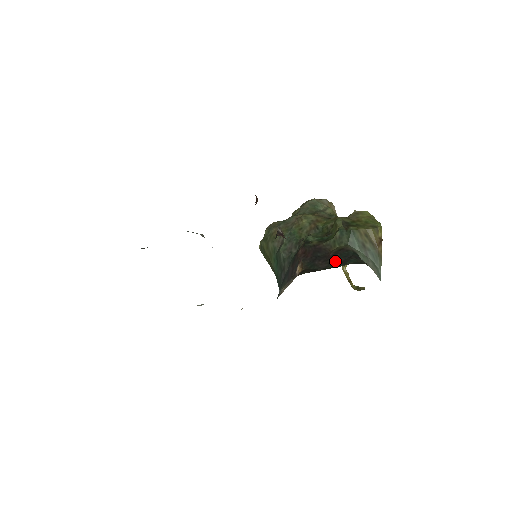
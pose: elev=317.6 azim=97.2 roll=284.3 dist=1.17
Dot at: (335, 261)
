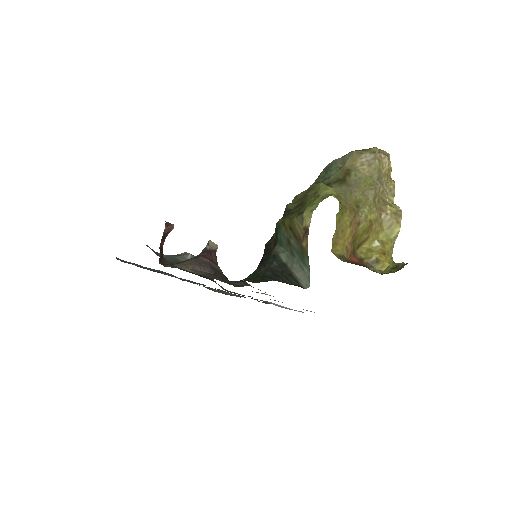
Dot at: occluded
